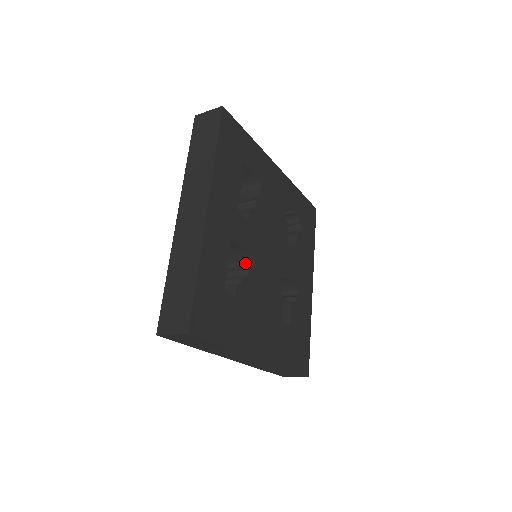
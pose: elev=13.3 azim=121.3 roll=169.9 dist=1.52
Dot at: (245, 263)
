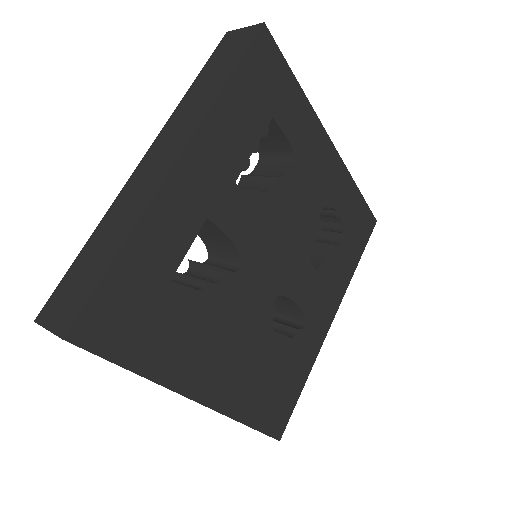
Dot at: (229, 260)
